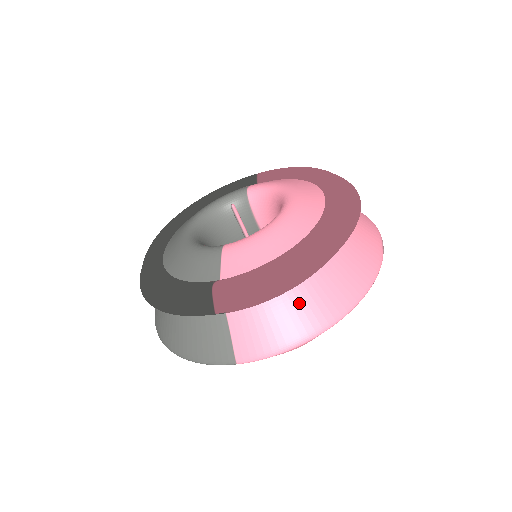
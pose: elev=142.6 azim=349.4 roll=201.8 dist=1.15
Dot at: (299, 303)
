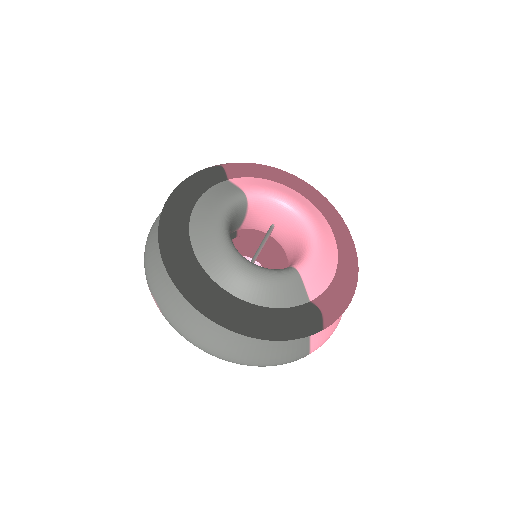
Dot at: occluded
